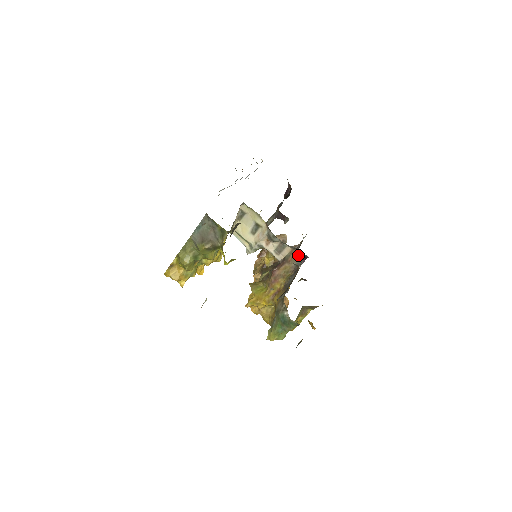
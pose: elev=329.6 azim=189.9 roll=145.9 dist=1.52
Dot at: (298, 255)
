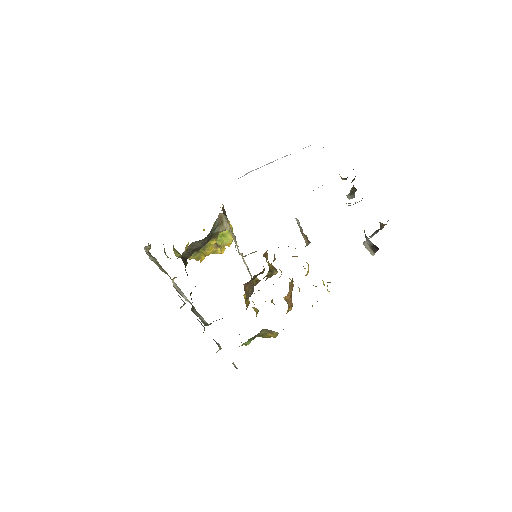
Dot at: (253, 284)
